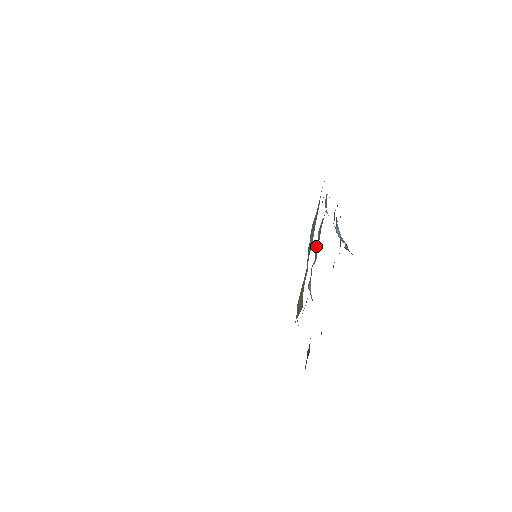
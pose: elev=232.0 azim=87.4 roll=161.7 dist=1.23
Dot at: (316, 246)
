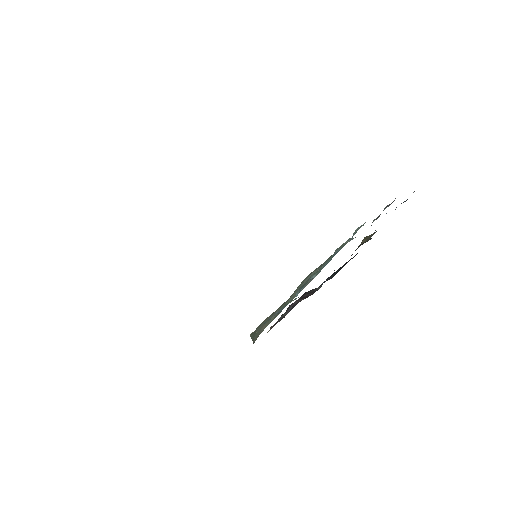
Dot at: (326, 261)
